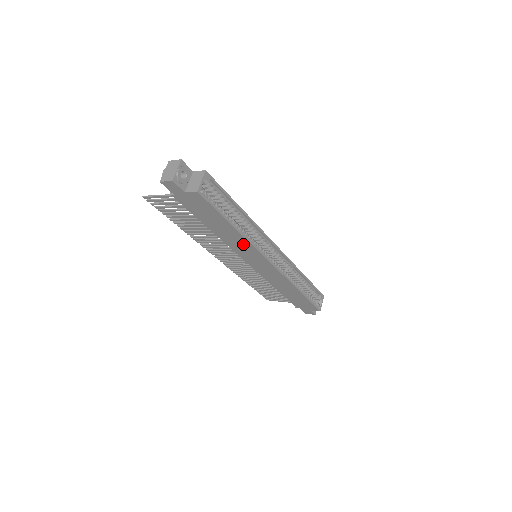
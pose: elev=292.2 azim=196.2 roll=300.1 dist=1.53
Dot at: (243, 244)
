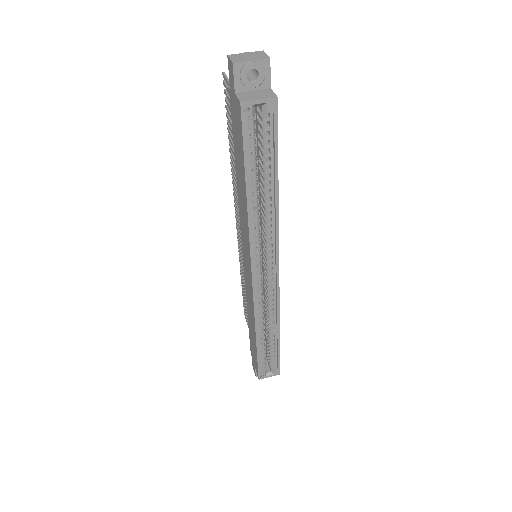
Dot at: (246, 223)
